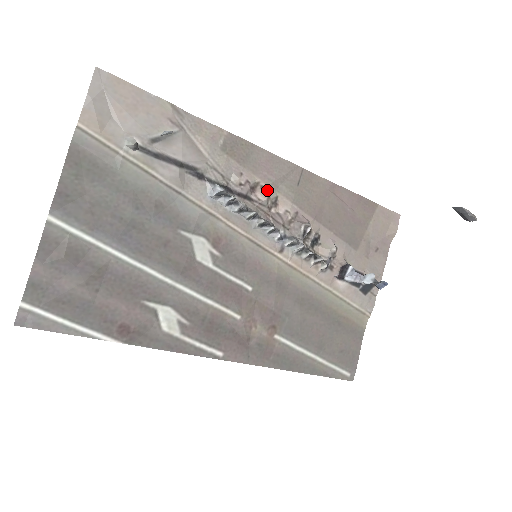
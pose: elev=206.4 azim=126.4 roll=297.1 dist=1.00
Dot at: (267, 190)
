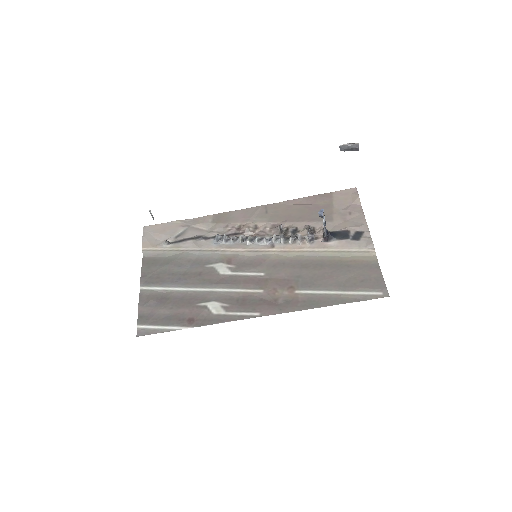
Dot at: (247, 225)
